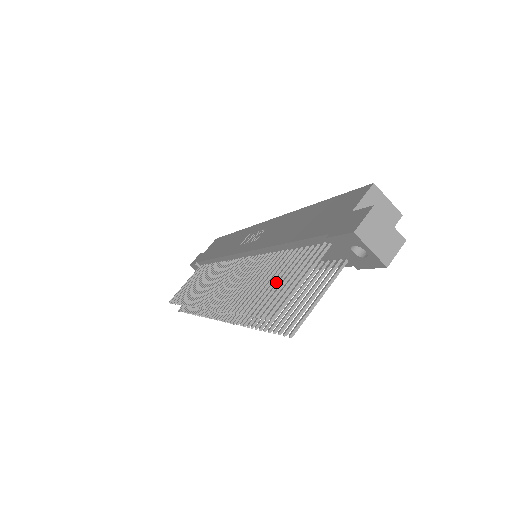
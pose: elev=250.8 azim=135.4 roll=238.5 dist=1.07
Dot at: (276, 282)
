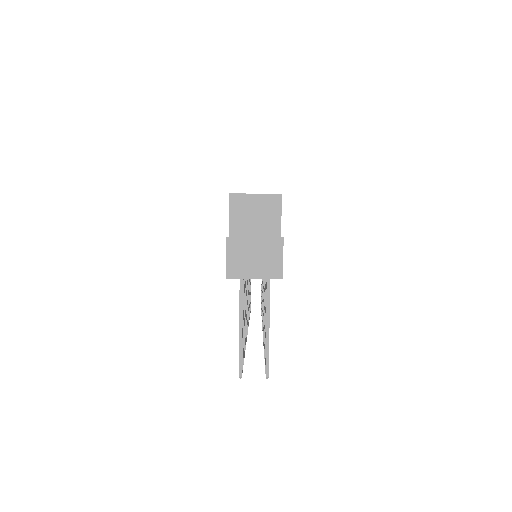
Dot at: (244, 317)
